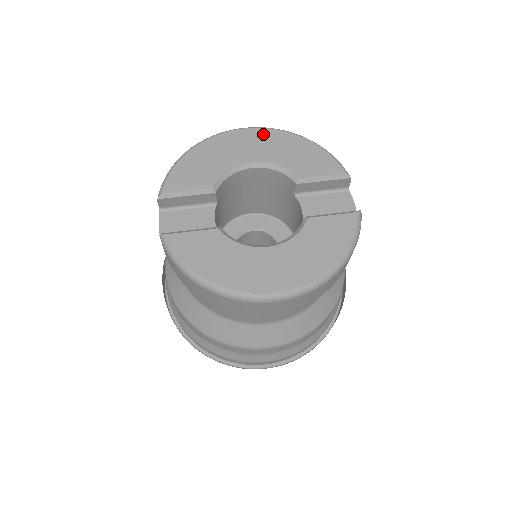
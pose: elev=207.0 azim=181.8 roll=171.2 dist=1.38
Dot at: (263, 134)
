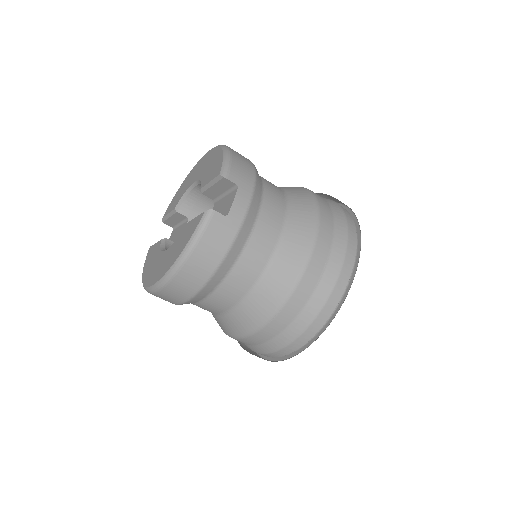
Dot at: (209, 154)
